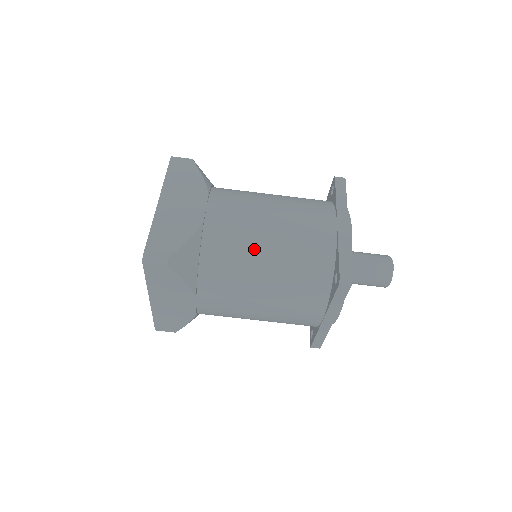
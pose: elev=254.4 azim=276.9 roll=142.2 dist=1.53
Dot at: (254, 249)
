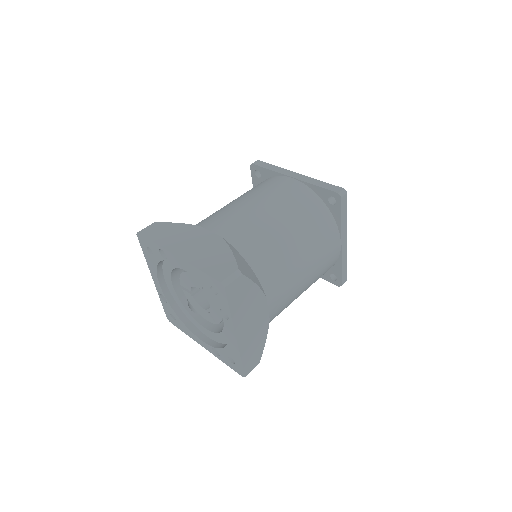
Dot at: occluded
